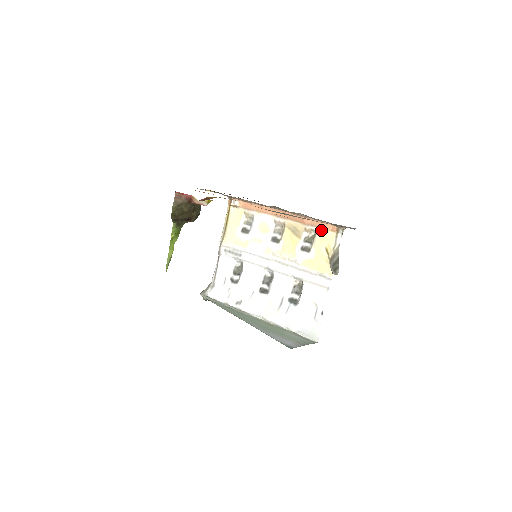
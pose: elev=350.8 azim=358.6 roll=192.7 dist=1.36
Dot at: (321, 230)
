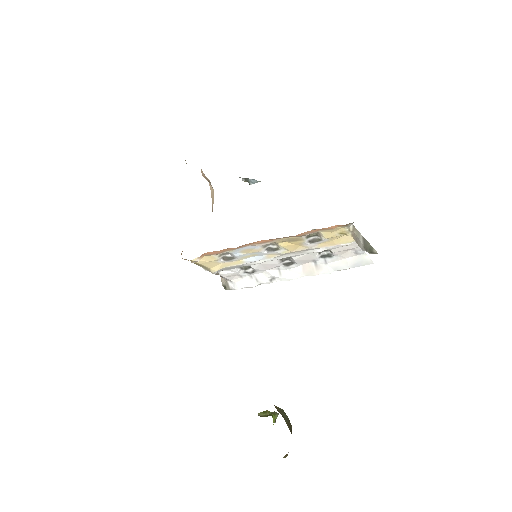
Dot at: (324, 231)
